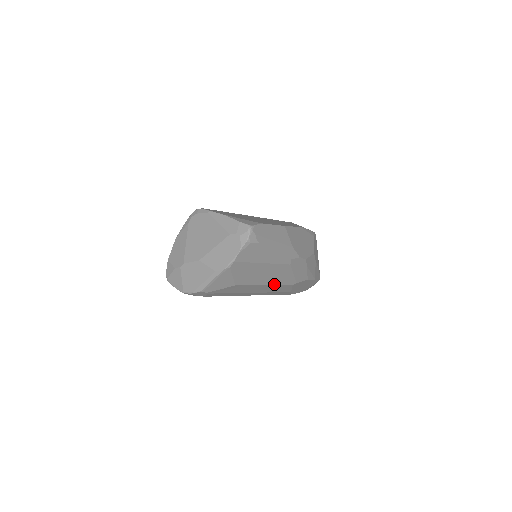
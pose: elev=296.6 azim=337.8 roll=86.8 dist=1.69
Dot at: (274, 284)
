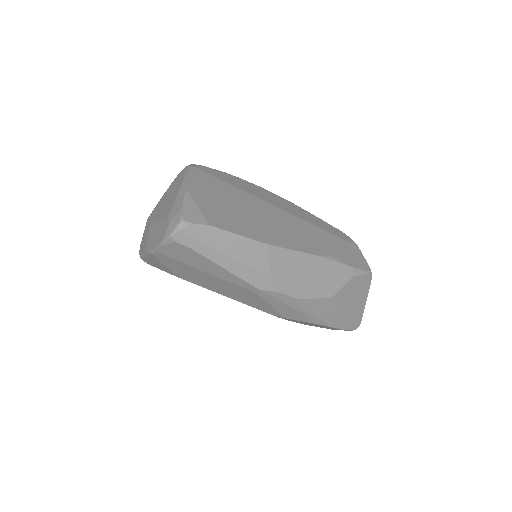
Dot at: (243, 302)
